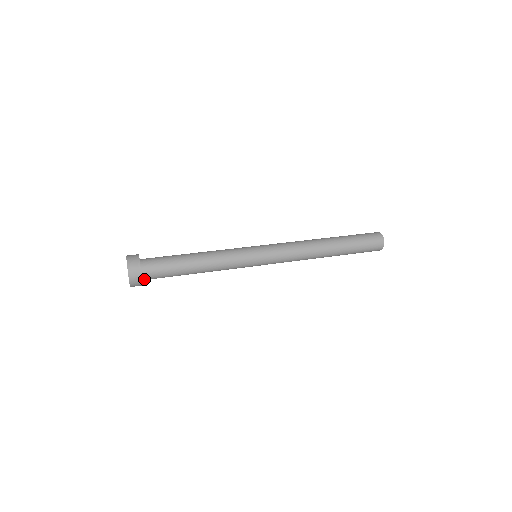
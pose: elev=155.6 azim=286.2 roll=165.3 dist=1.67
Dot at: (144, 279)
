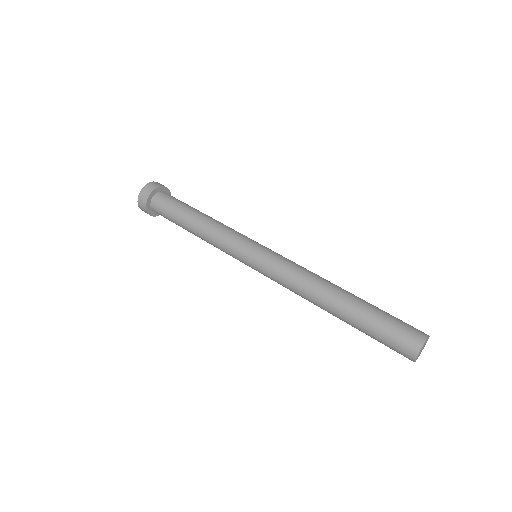
Dot at: occluded
